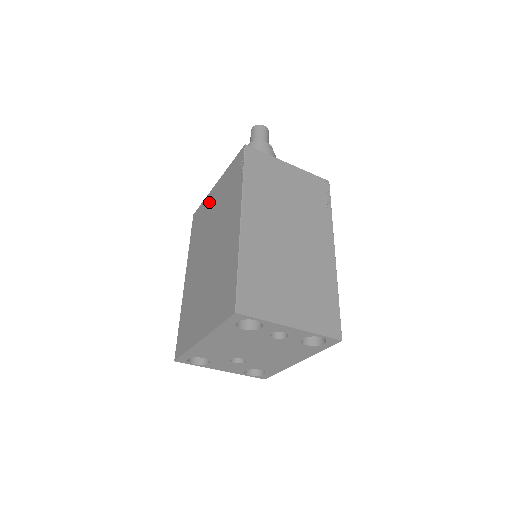
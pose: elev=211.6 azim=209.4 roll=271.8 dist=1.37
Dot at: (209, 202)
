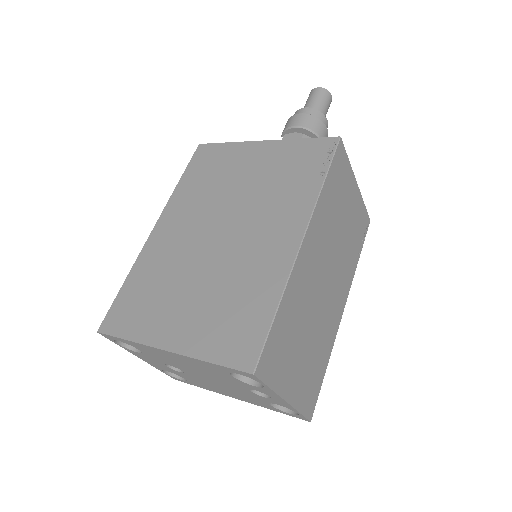
Dot at: (240, 156)
